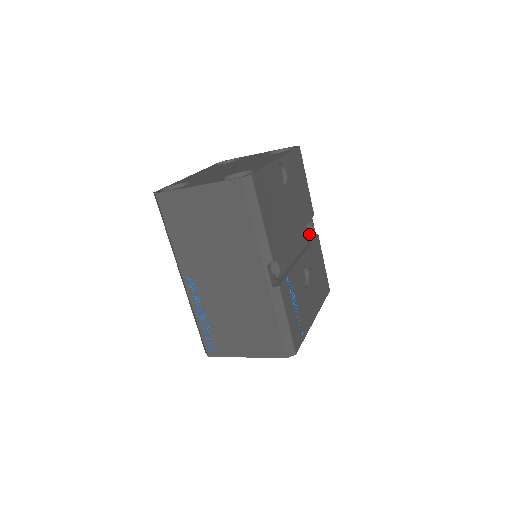
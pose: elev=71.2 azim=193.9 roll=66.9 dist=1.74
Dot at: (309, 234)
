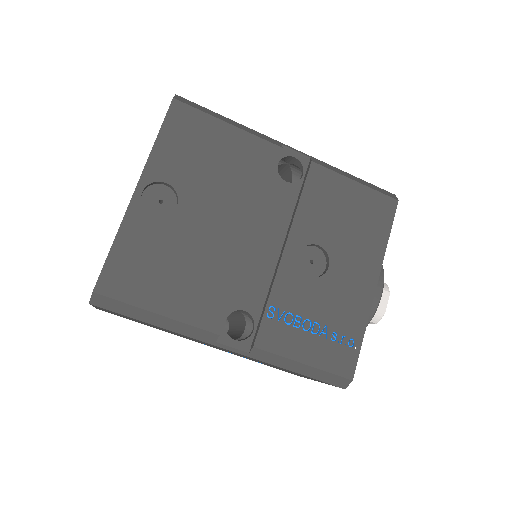
Dot at: occluded
